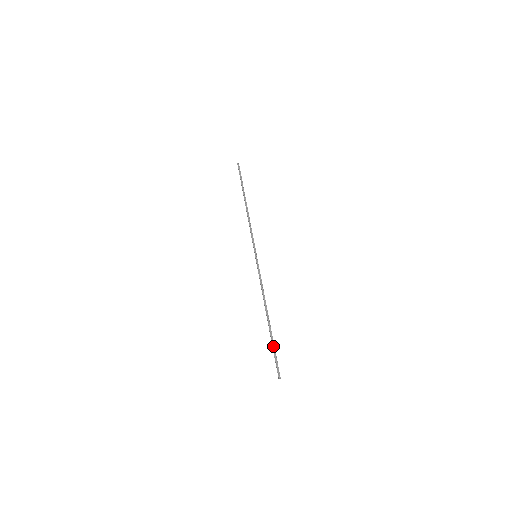
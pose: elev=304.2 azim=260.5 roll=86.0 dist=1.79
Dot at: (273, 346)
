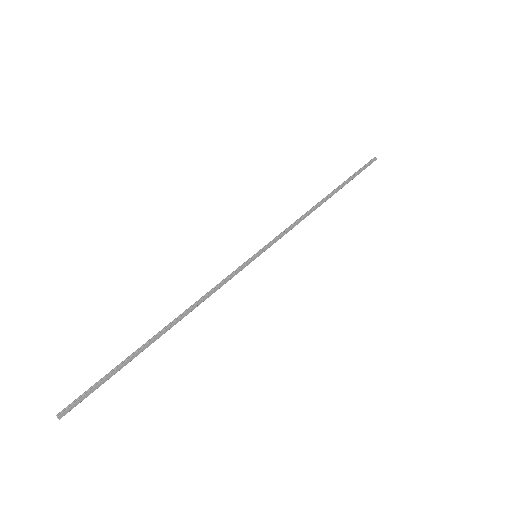
Dot at: (114, 369)
